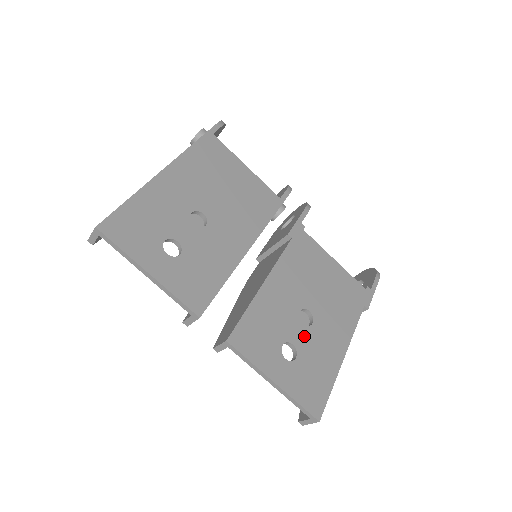
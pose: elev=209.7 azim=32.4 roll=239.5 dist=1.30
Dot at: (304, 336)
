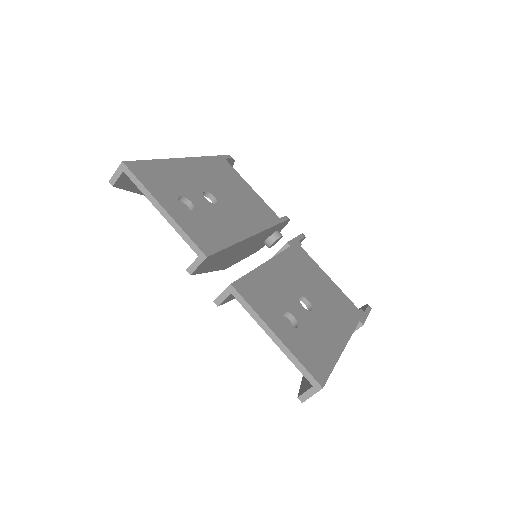
Dot at: (304, 315)
